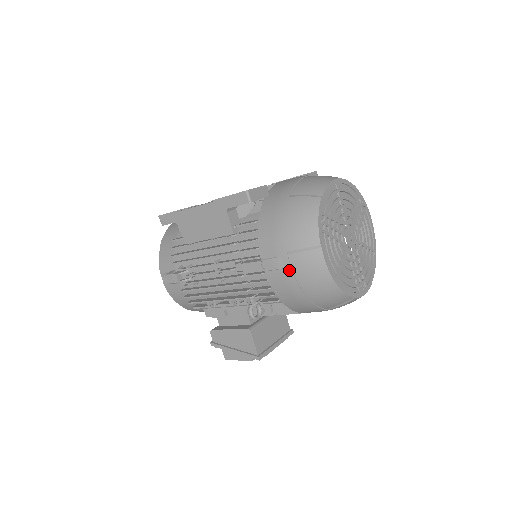
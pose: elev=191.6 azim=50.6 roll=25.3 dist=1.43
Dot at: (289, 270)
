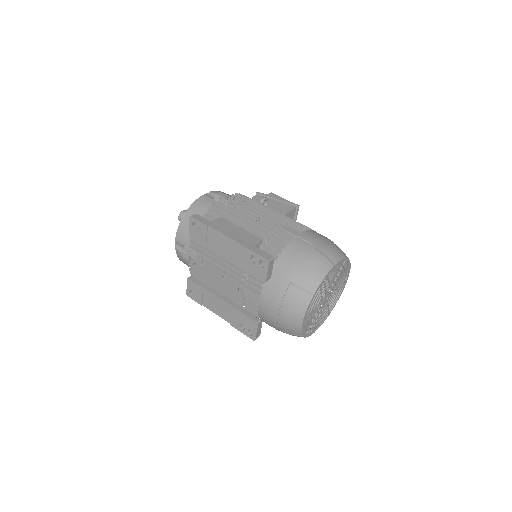
Dot at: occluded
